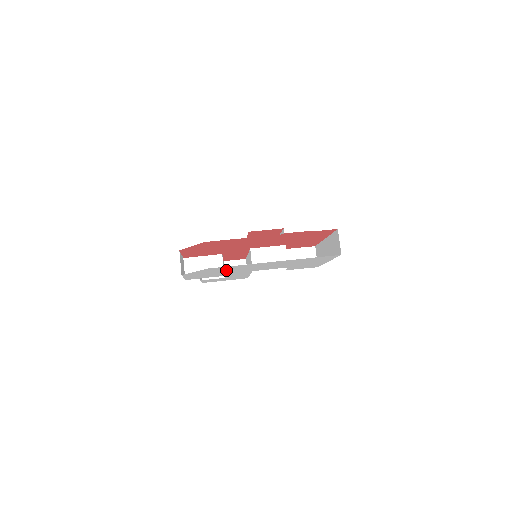
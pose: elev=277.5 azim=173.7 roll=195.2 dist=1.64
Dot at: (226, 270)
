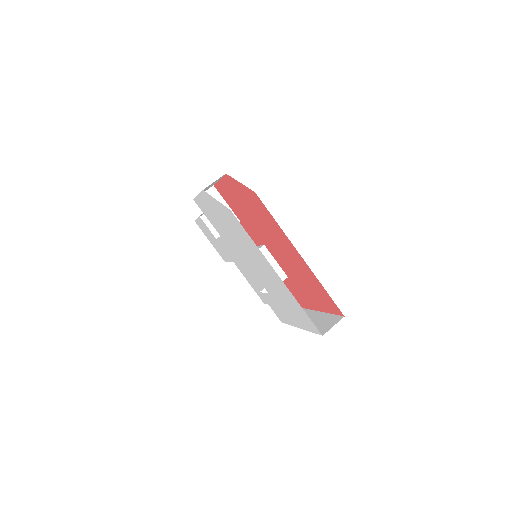
Dot at: (235, 232)
